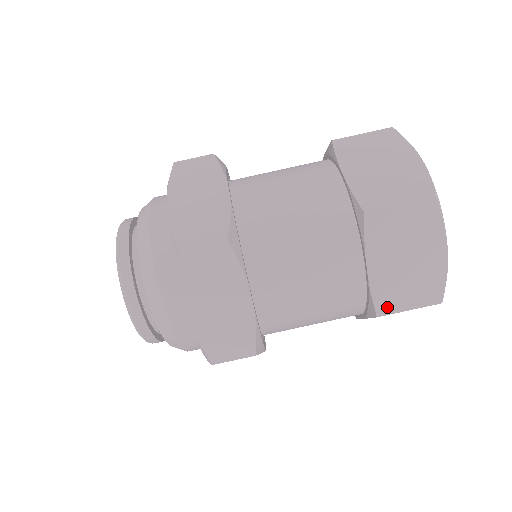
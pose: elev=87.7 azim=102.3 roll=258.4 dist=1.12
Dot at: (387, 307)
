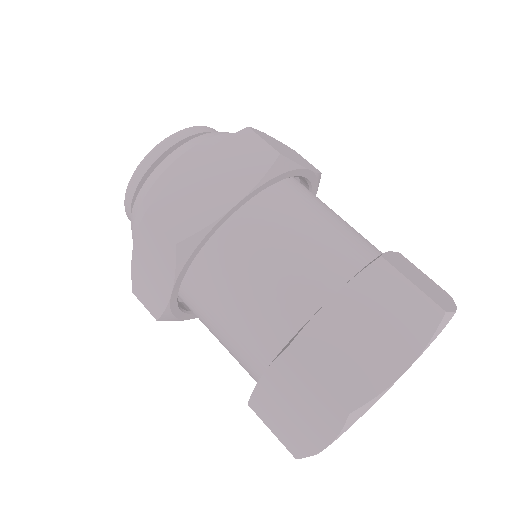
Dot at: (258, 409)
